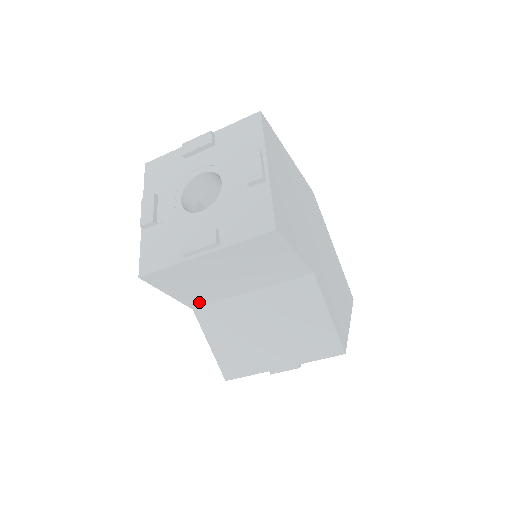
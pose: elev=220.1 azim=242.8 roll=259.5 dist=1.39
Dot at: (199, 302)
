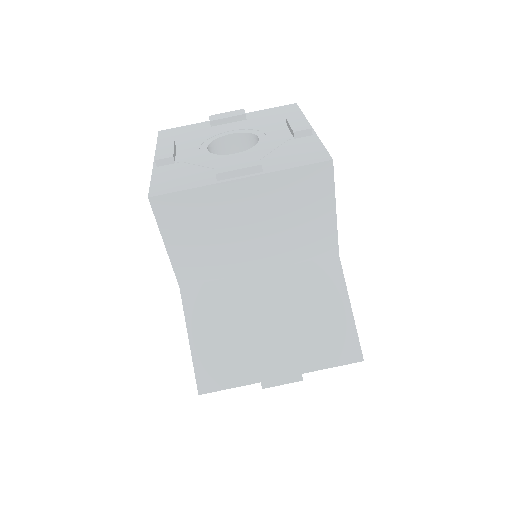
Dot at: (194, 274)
